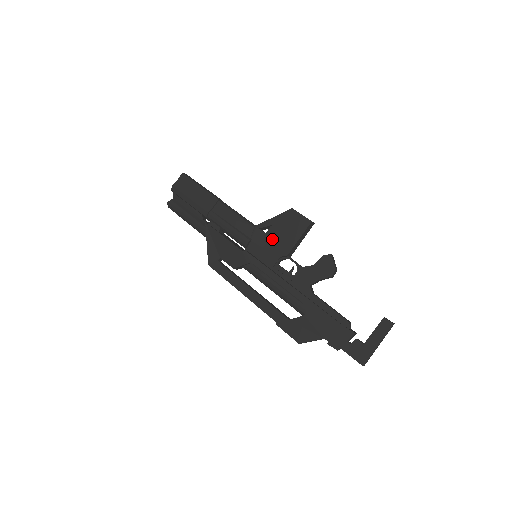
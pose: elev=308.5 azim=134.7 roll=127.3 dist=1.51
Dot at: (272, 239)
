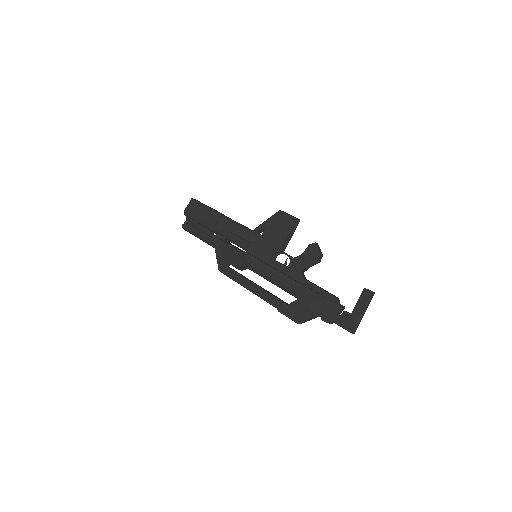
Dot at: (267, 239)
